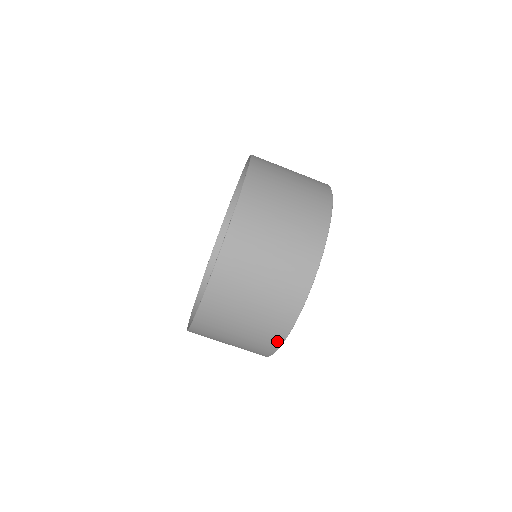
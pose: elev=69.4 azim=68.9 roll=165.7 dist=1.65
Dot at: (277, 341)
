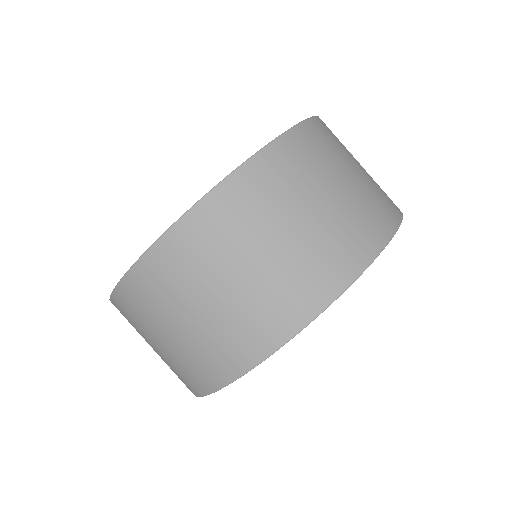
Dot at: (245, 361)
